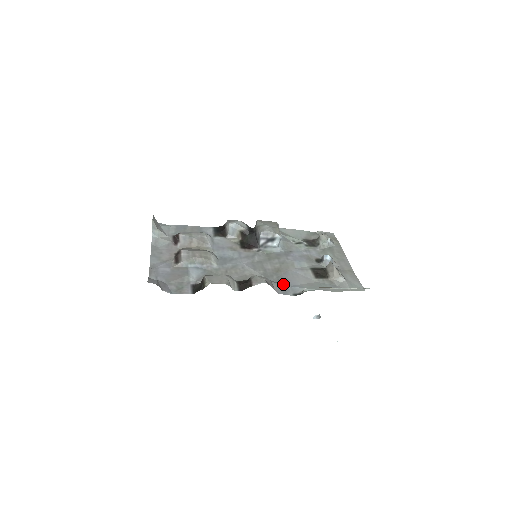
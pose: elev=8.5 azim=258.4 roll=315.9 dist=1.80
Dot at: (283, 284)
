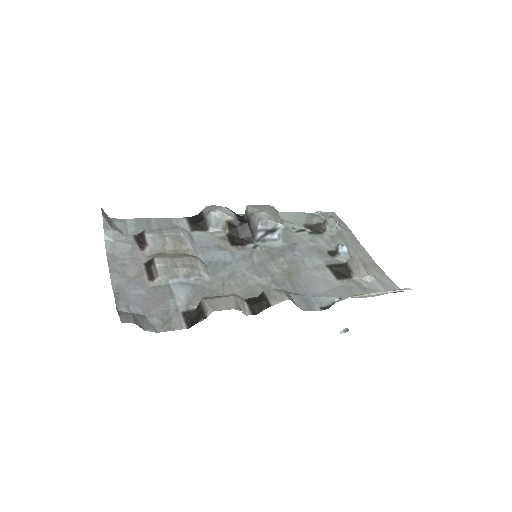
Dot at: (302, 294)
